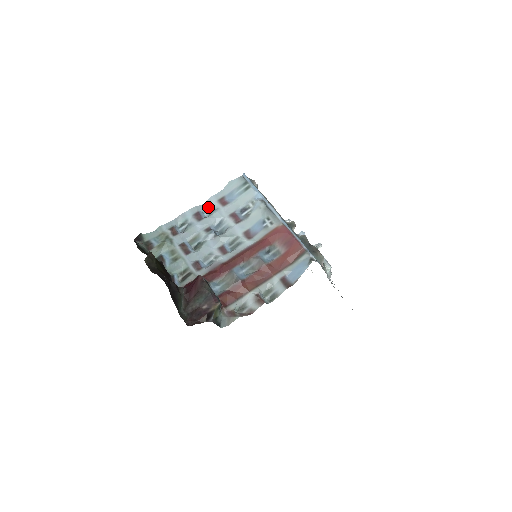
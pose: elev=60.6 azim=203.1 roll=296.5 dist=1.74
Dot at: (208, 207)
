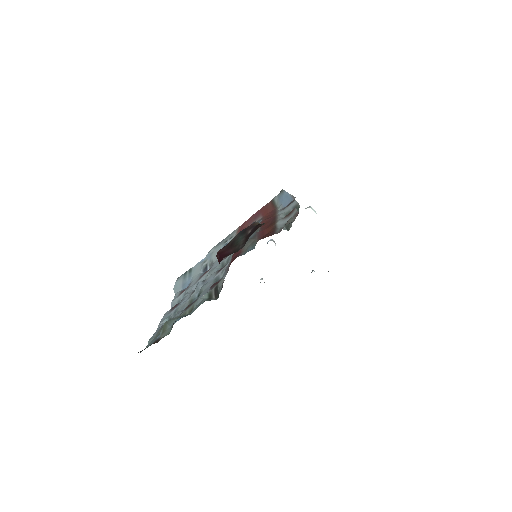
Dot at: (177, 303)
